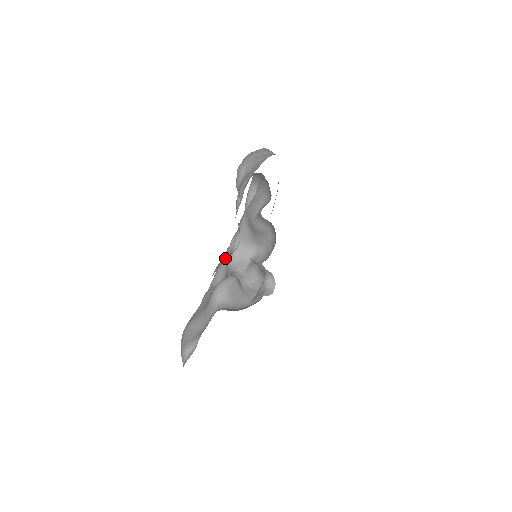
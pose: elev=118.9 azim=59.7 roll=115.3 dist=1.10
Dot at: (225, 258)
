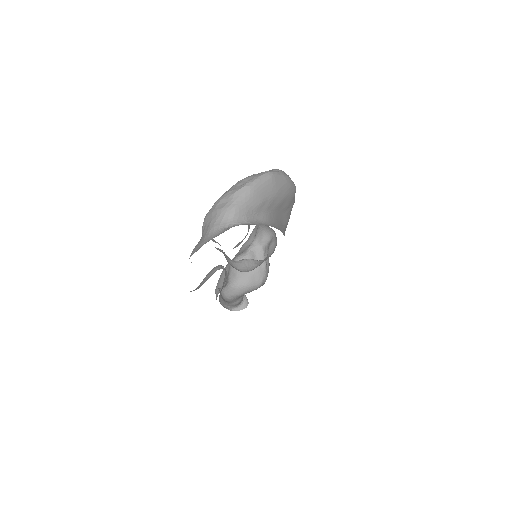
Dot at: (208, 275)
